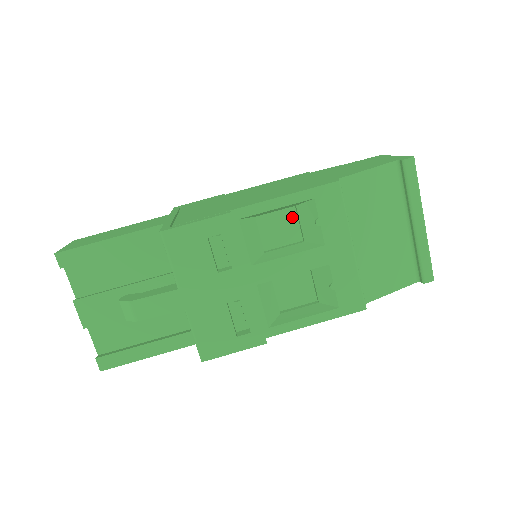
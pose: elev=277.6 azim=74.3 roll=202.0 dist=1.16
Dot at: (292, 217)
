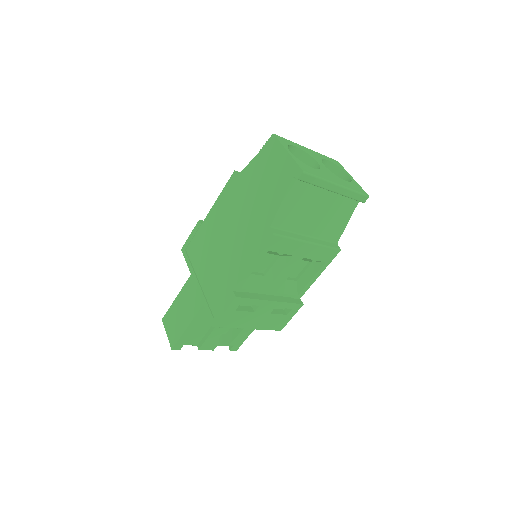
Dot at: occluded
